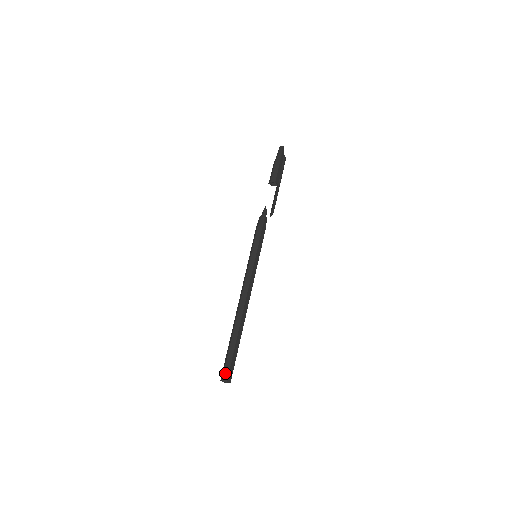
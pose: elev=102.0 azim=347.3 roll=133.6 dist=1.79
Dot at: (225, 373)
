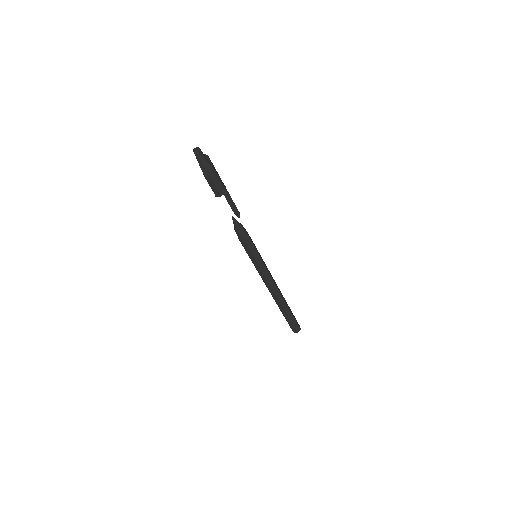
Dot at: (296, 328)
